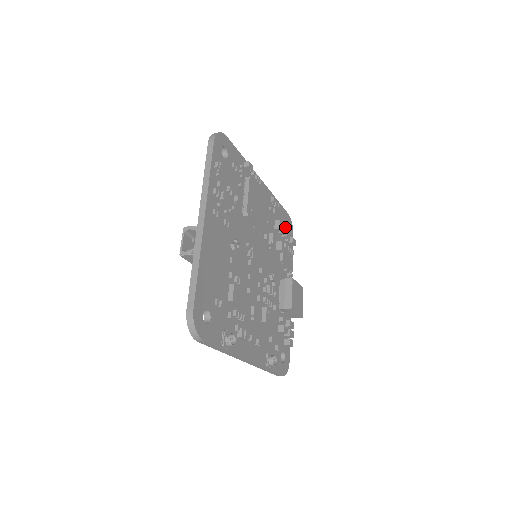
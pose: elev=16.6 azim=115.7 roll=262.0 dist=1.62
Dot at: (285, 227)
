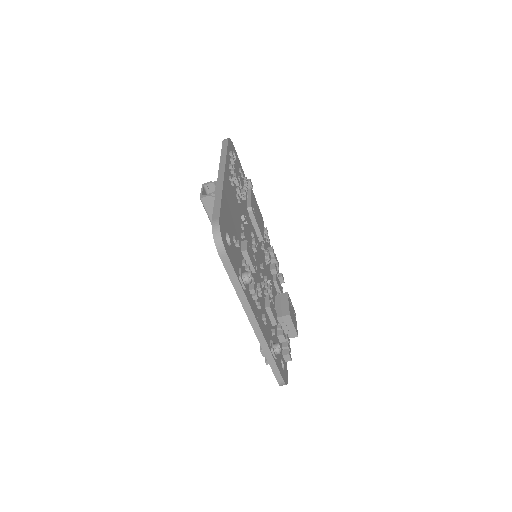
Dot at: (276, 257)
